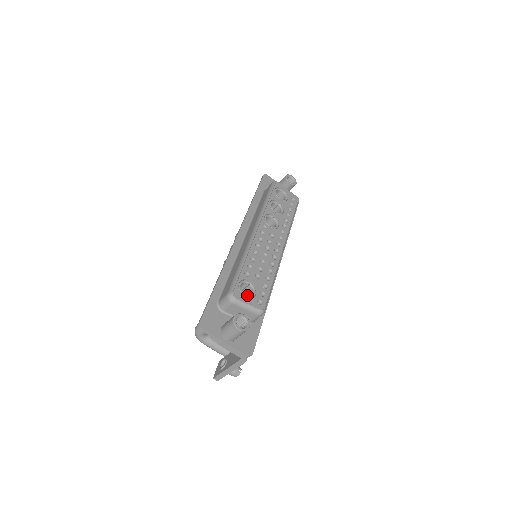
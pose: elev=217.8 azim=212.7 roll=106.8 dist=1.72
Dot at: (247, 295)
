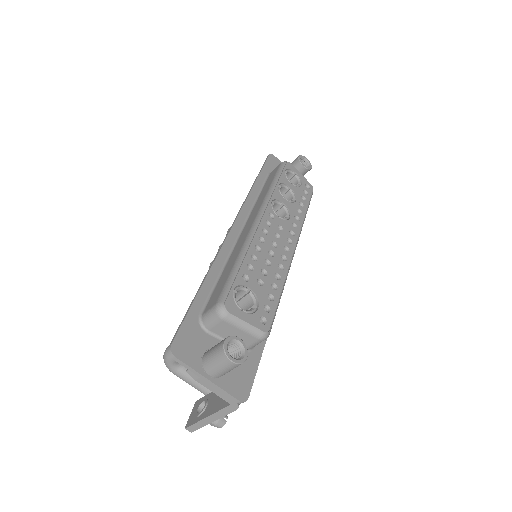
Dot at: (244, 308)
